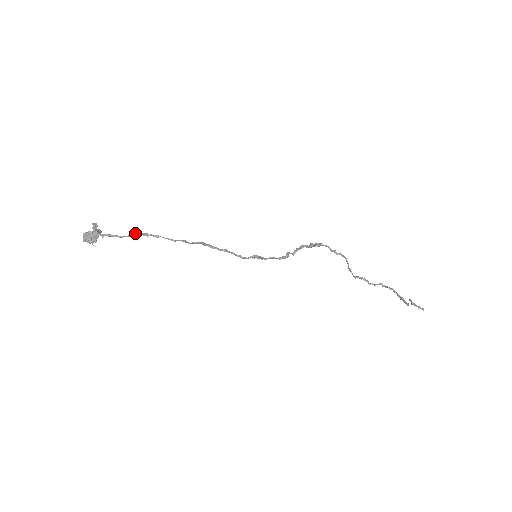
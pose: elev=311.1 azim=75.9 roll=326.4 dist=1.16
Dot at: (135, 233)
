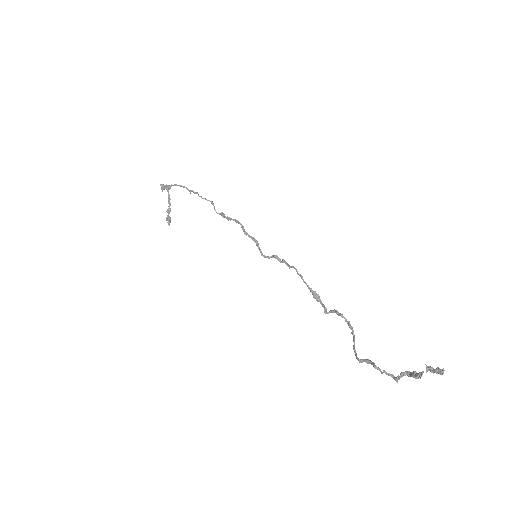
Dot at: (190, 191)
